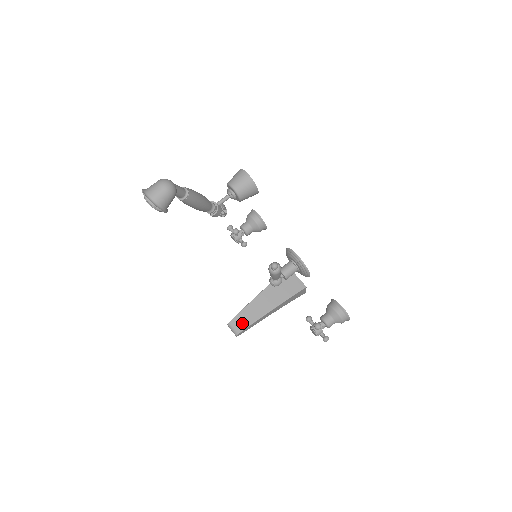
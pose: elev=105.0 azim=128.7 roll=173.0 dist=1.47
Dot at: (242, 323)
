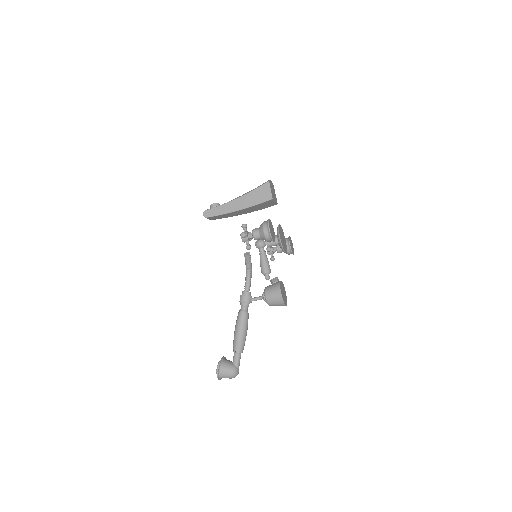
Dot at: (216, 218)
